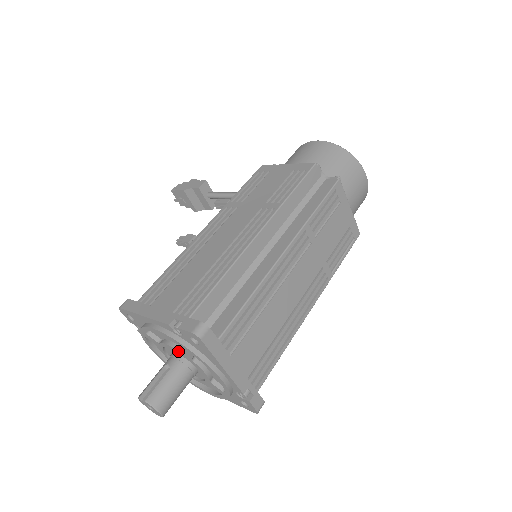
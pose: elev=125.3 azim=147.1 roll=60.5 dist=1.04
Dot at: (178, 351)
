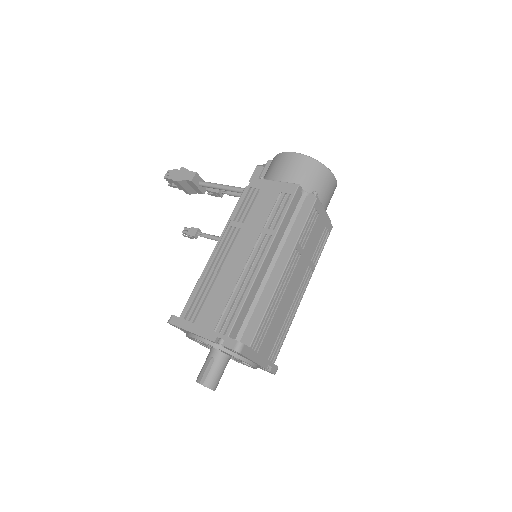
Dot at: (219, 350)
